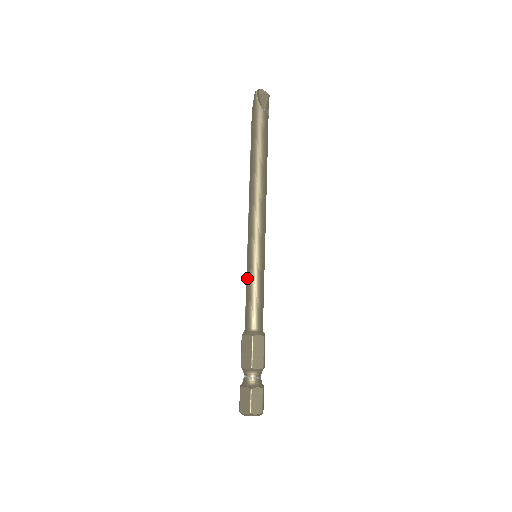
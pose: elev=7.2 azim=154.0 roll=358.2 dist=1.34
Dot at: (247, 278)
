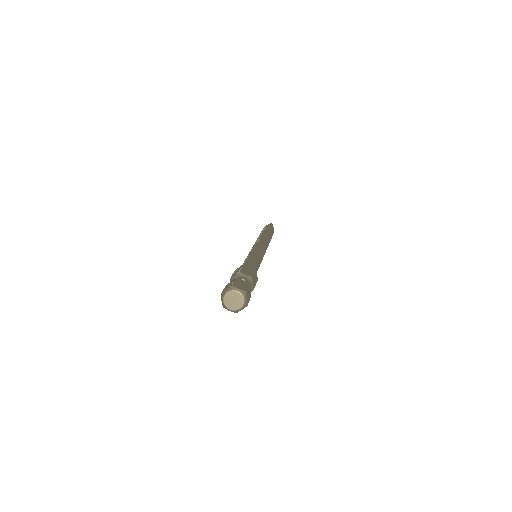
Dot at: (253, 253)
